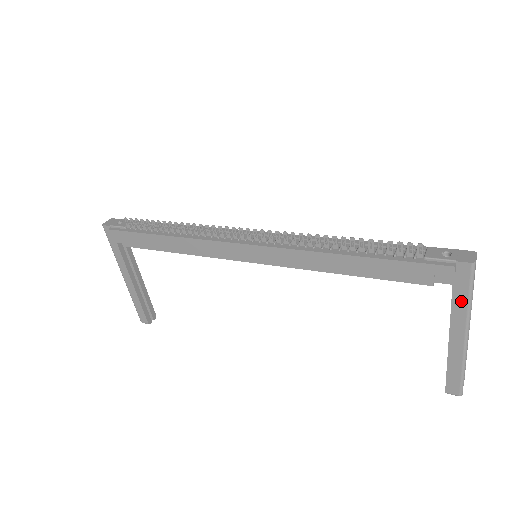
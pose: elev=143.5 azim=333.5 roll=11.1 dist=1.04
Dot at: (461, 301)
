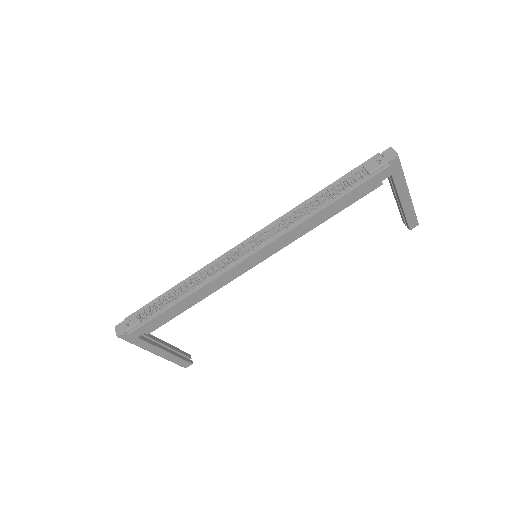
Dot at: (399, 179)
